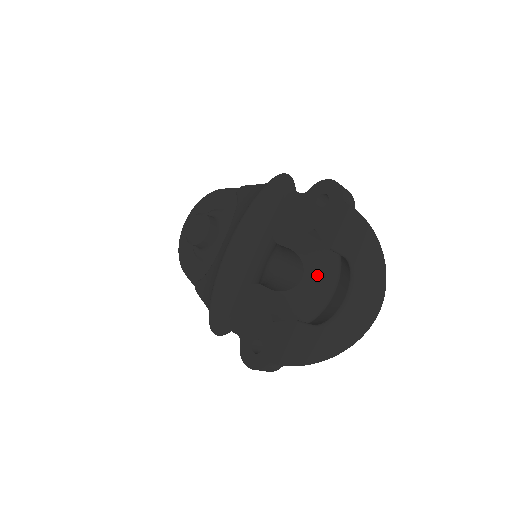
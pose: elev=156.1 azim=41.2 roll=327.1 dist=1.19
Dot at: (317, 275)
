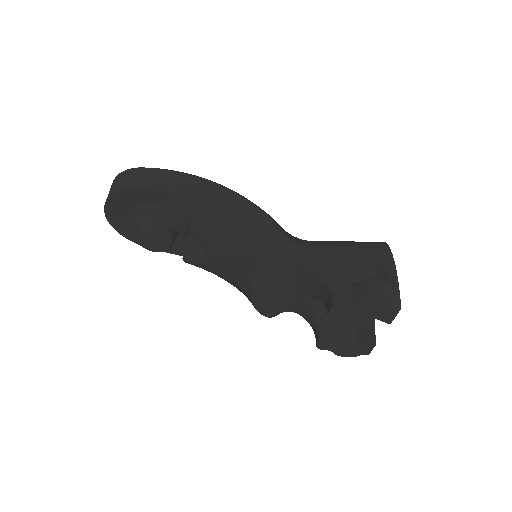
Dot at: occluded
